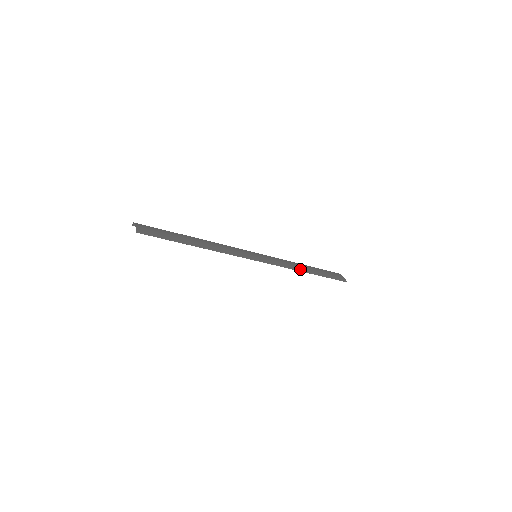
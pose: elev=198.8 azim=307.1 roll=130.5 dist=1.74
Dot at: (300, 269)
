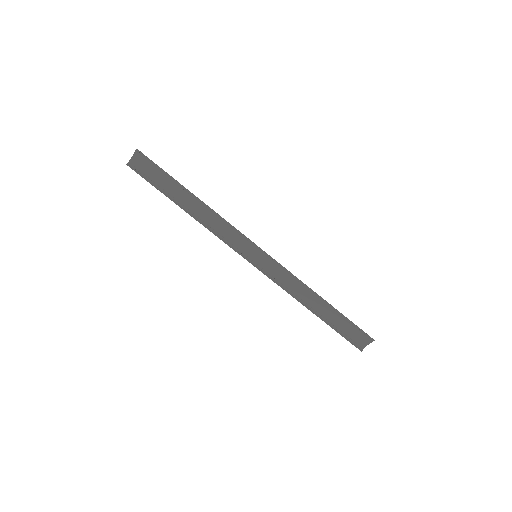
Dot at: (311, 291)
